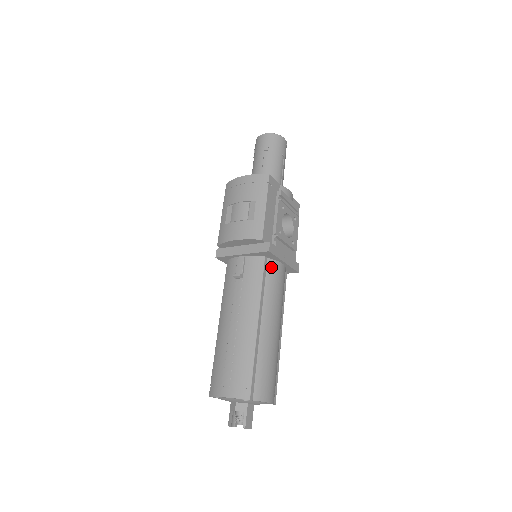
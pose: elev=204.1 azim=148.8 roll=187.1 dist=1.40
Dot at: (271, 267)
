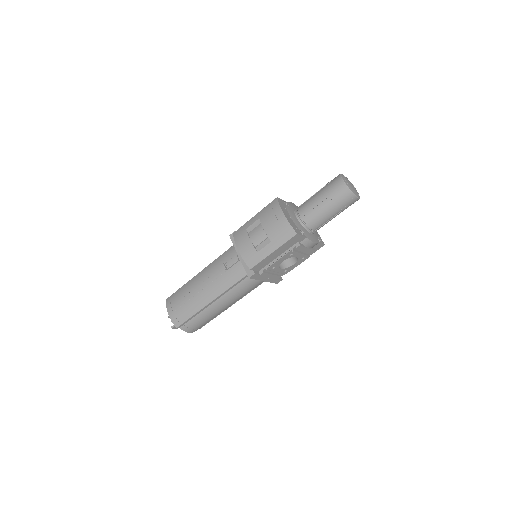
Dot at: (249, 280)
